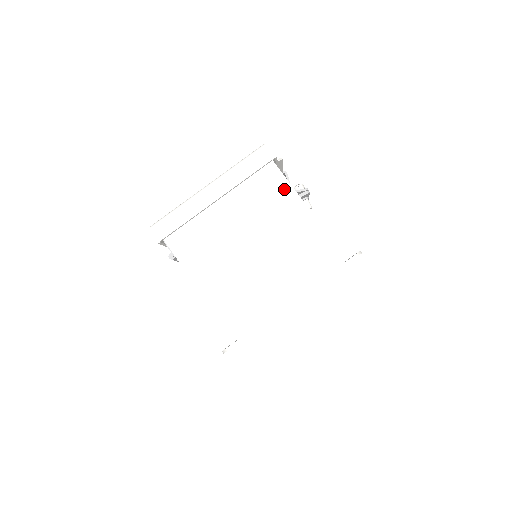
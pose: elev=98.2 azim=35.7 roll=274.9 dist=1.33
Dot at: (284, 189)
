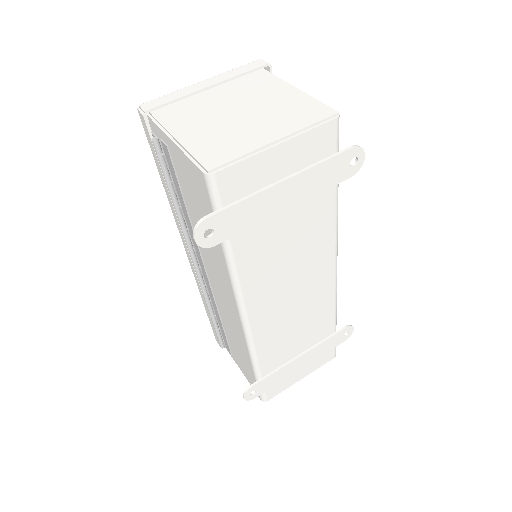
Dot at: (276, 81)
